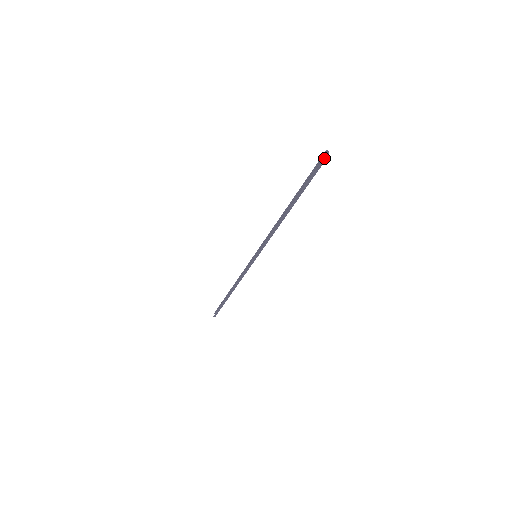
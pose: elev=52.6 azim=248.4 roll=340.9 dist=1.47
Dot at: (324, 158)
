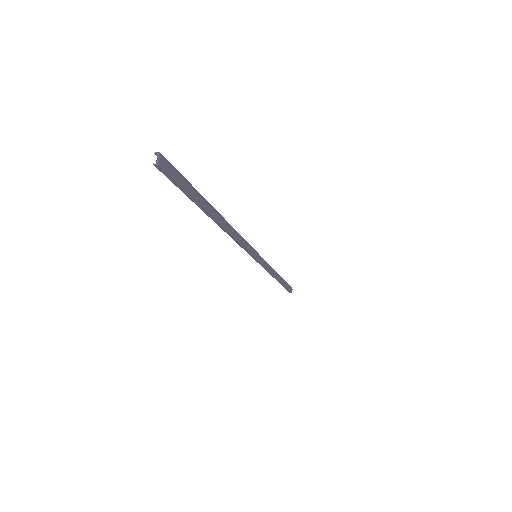
Dot at: (158, 169)
